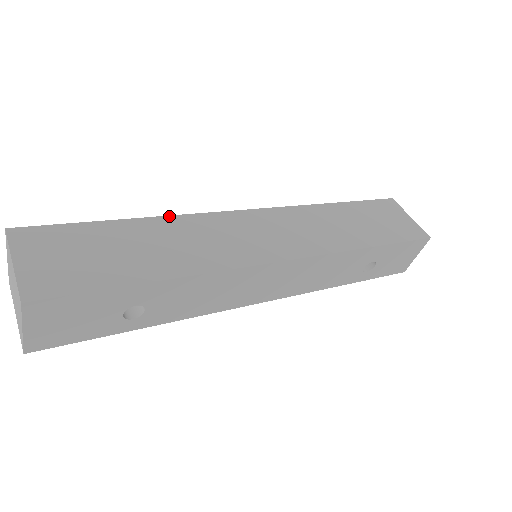
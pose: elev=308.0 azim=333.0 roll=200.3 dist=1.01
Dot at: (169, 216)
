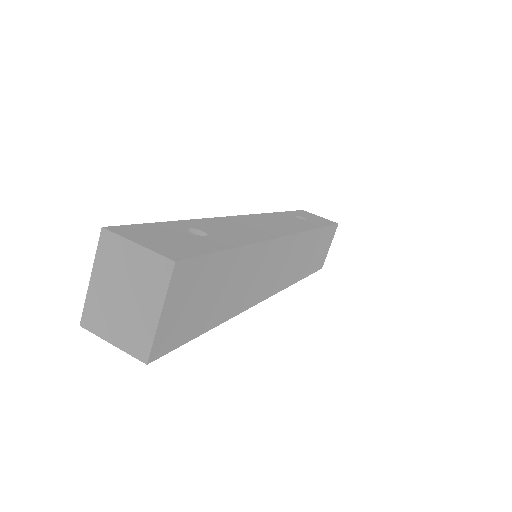
Dot at: (259, 243)
